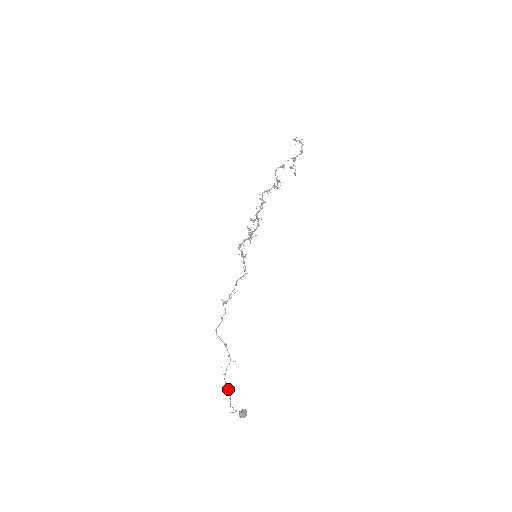
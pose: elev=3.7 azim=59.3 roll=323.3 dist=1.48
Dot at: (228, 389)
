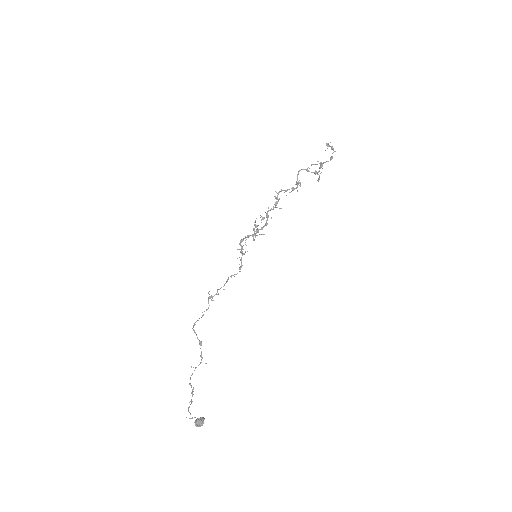
Dot at: (191, 392)
